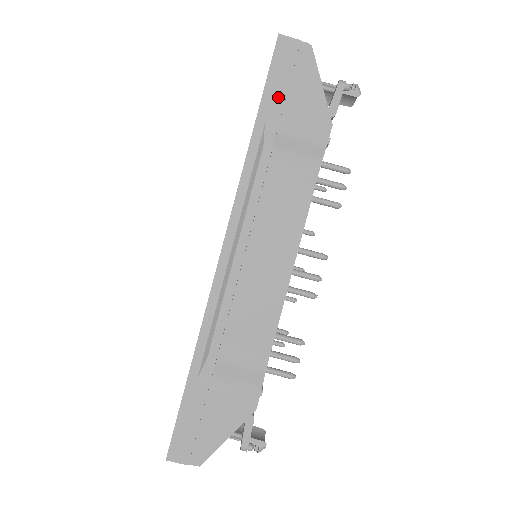
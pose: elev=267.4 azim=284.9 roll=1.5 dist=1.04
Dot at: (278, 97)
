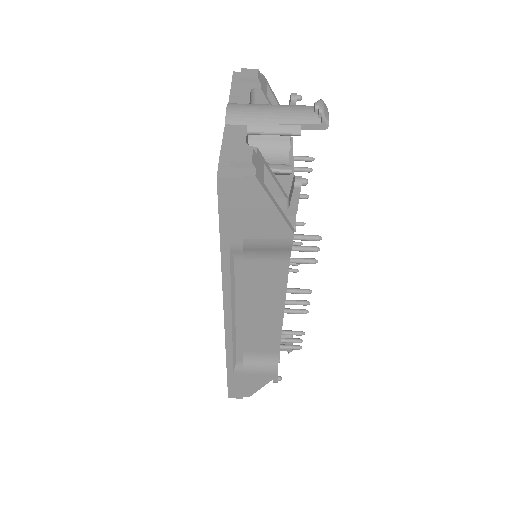
Dot at: (235, 226)
